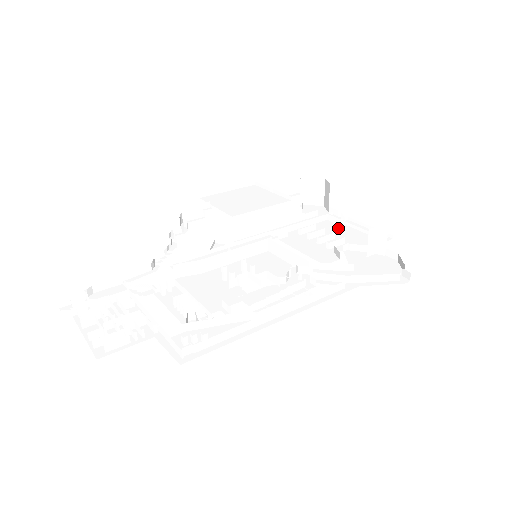
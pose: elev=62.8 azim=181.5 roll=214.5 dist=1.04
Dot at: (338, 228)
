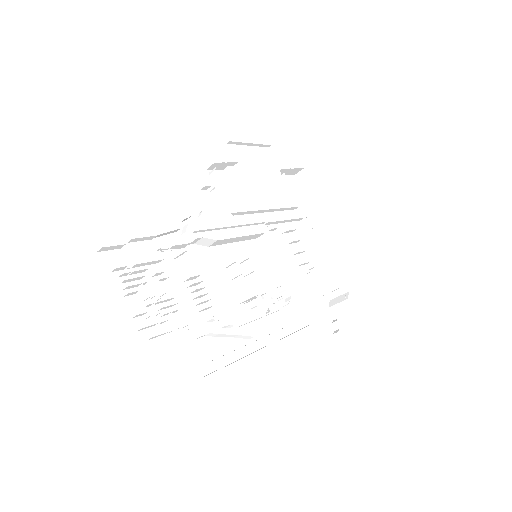
Dot at: (306, 238)
